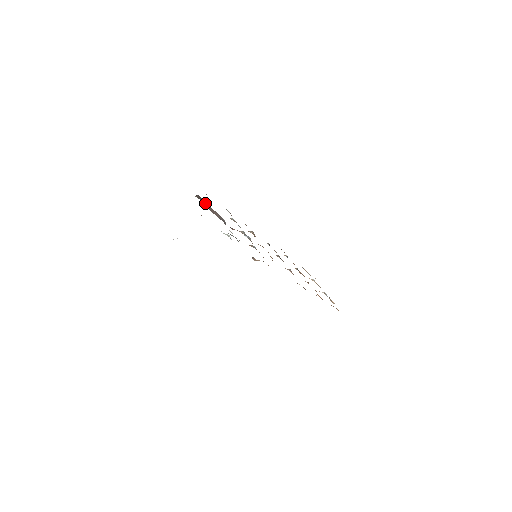
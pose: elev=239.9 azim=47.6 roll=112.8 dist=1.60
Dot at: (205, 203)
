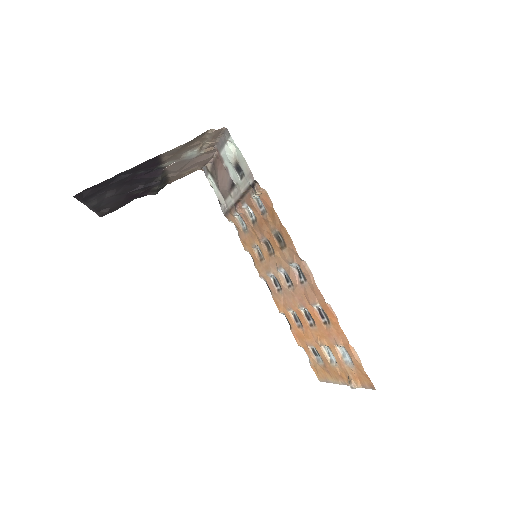
Dot at: (216, 179)
